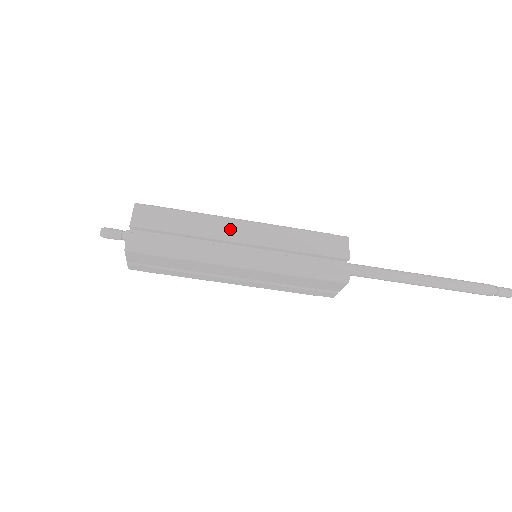
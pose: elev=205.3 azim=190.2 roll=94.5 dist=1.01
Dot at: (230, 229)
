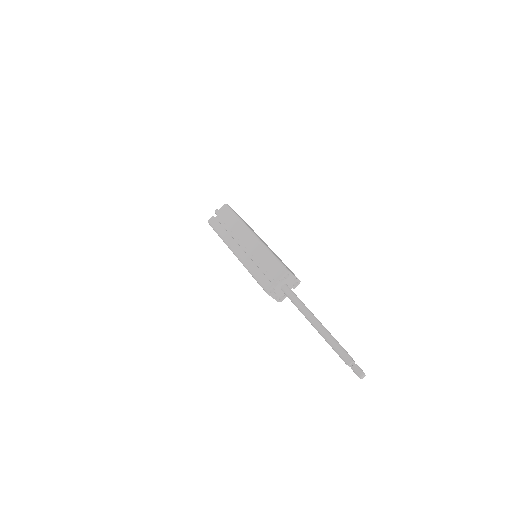
Dot at: (244, 235)
